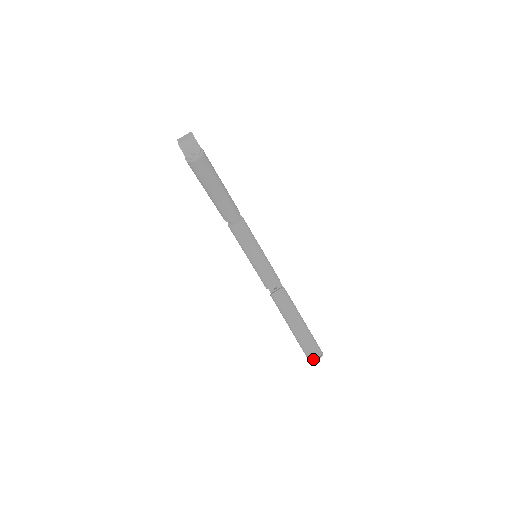
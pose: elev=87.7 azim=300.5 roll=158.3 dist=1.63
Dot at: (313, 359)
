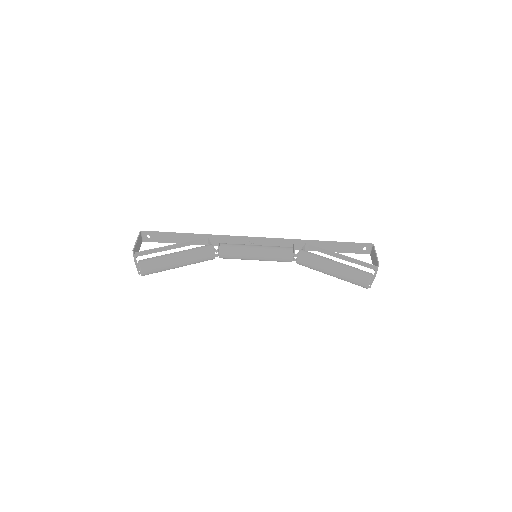
Dot at: (366, 288)
